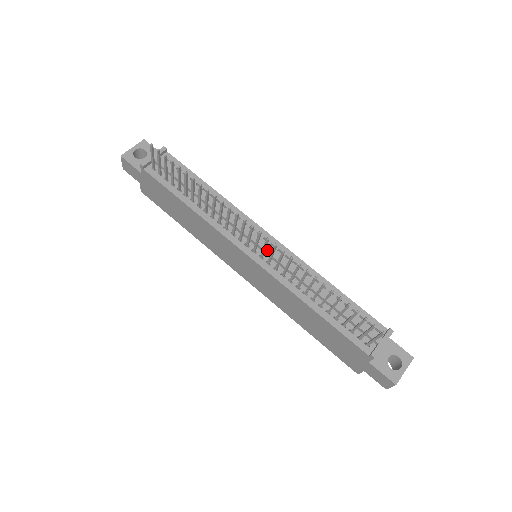
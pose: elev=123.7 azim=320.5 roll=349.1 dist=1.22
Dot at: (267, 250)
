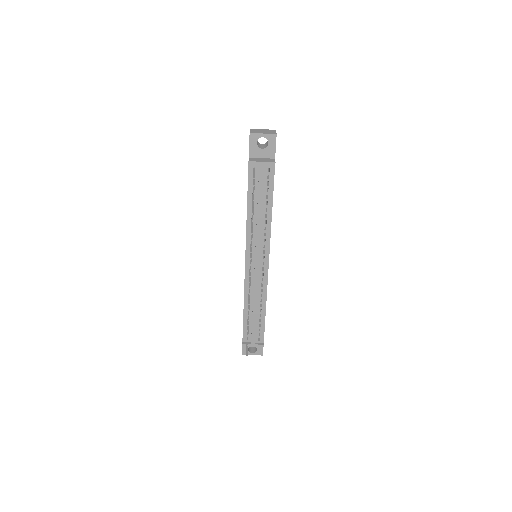
Dot at: (256, 270)
